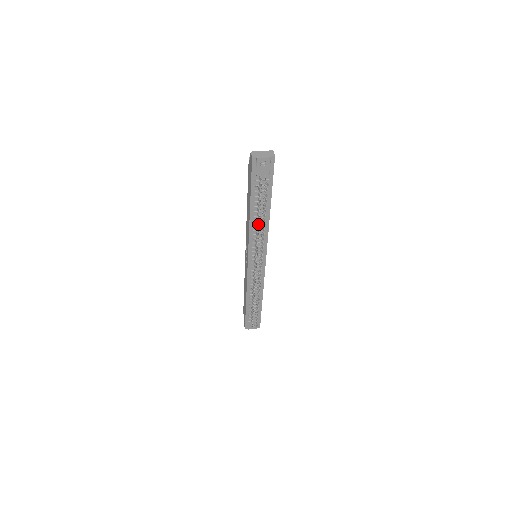
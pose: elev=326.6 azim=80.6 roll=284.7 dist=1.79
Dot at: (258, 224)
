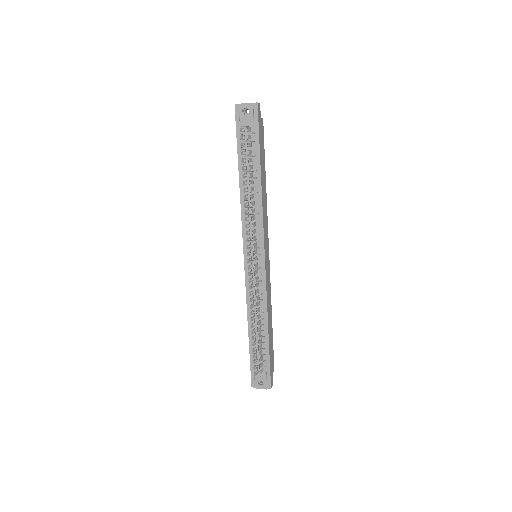
Dot at: occluded
